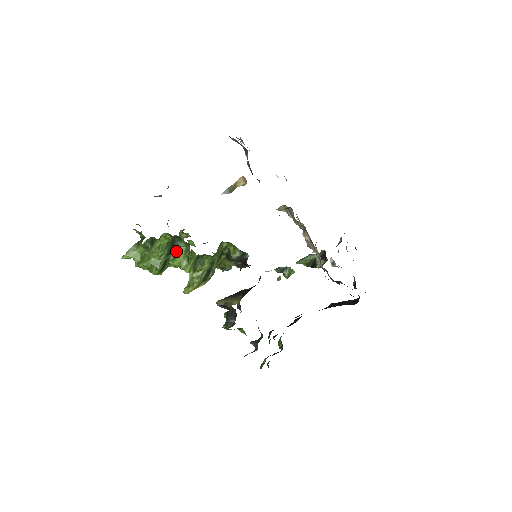
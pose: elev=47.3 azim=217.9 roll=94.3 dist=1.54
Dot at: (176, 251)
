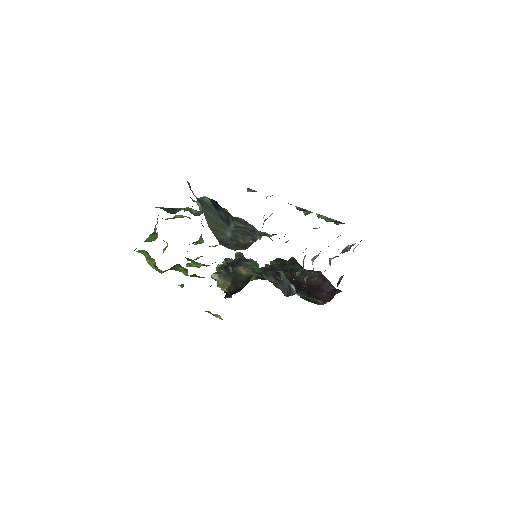
Dot at: (177, 268)
